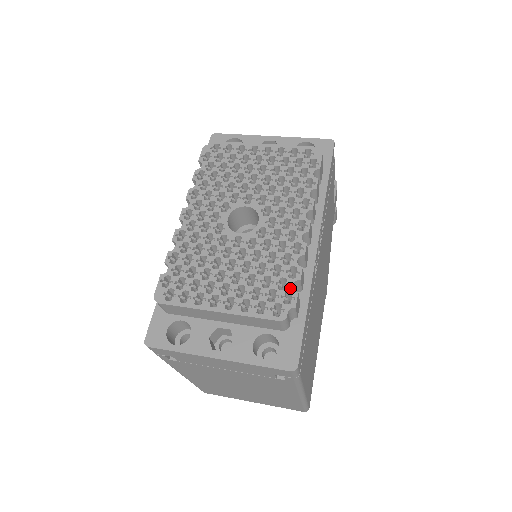
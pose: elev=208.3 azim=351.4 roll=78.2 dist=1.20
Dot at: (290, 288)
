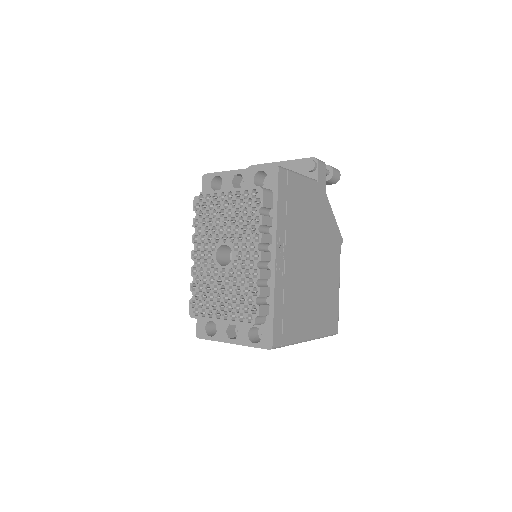
Dot at: (254, 303)
